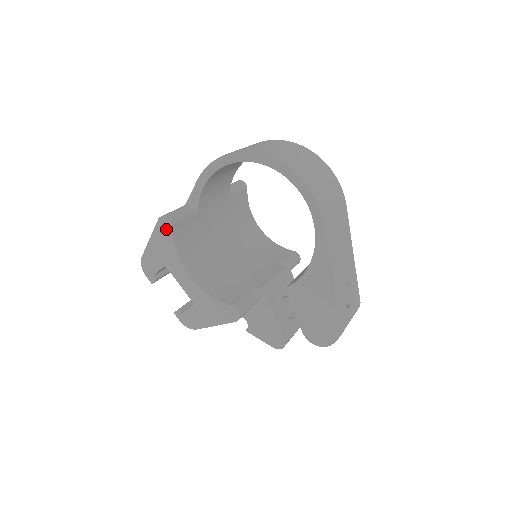
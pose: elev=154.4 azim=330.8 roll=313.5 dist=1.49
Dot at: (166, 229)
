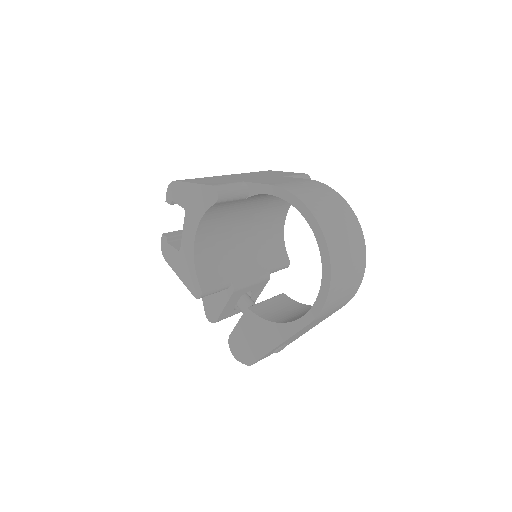
Dot at: (210, 198)
